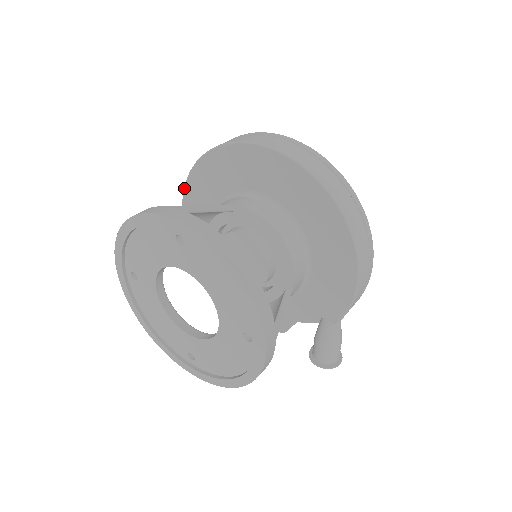
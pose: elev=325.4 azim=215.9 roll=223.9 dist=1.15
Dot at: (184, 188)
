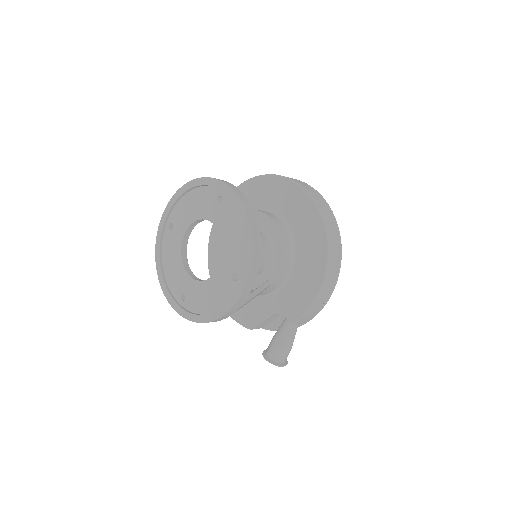
Dot at: occluded
